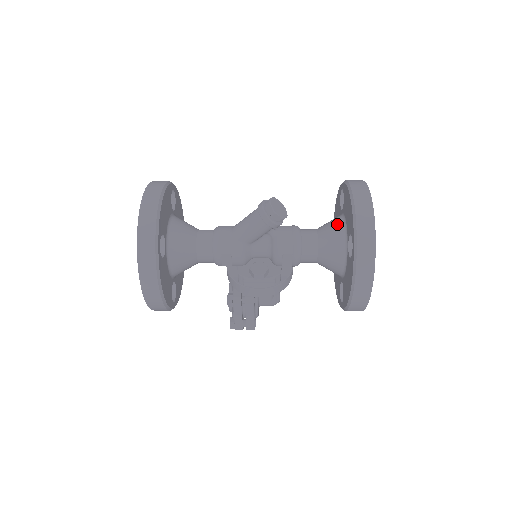
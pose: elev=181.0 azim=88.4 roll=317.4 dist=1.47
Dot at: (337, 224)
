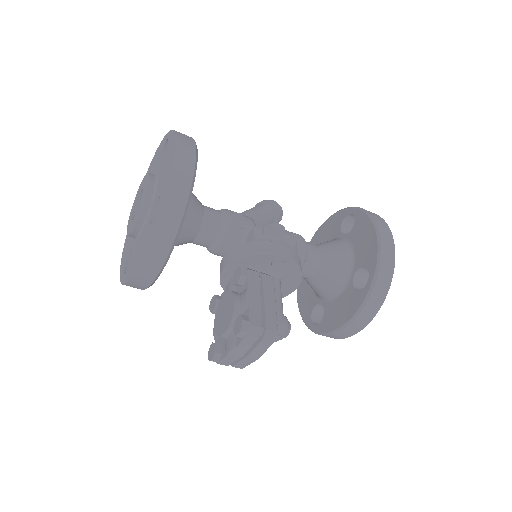
Dot at: occluded
